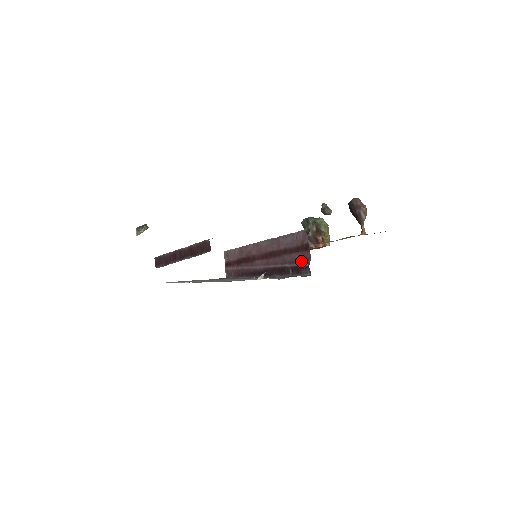
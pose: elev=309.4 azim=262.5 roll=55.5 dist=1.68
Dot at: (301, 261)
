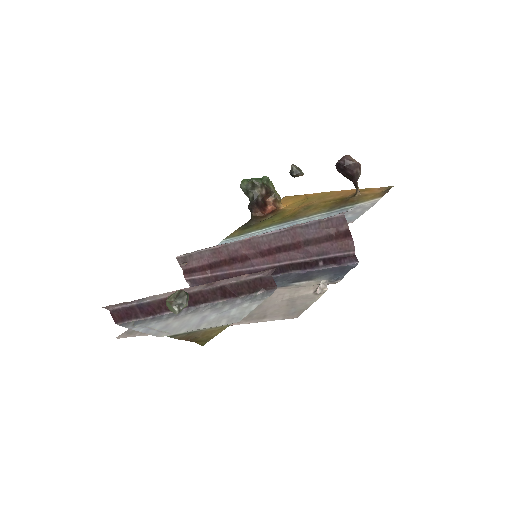
Dot at: (340, 250)
